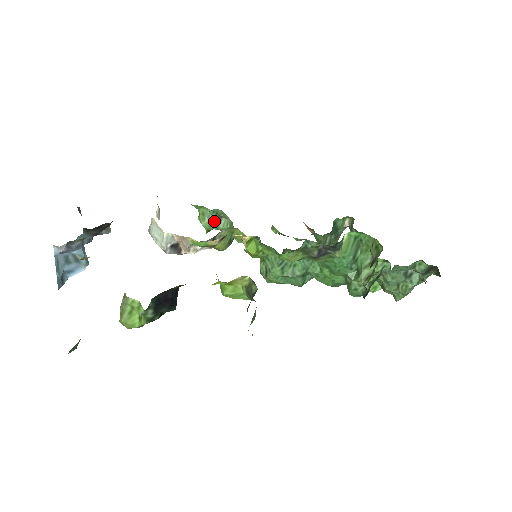
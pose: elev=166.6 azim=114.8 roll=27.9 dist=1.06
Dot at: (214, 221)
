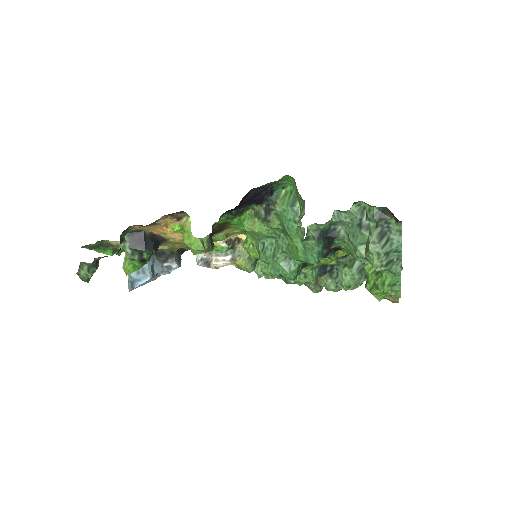
Dot at: occluded
